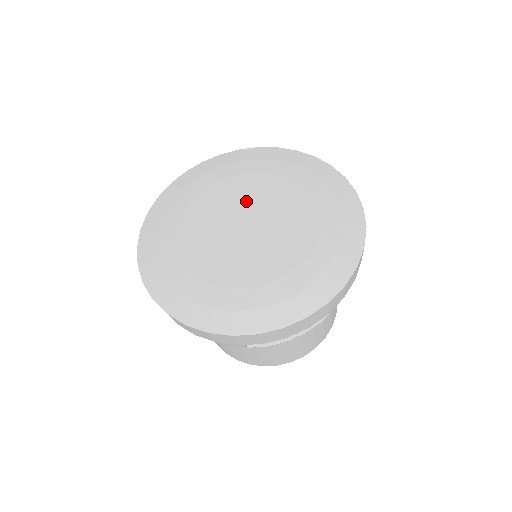
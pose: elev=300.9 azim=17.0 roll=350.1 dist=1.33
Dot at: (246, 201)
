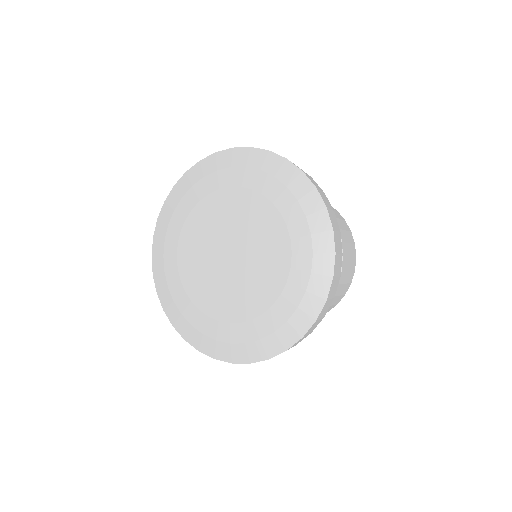
Dot at: (241, 227)
